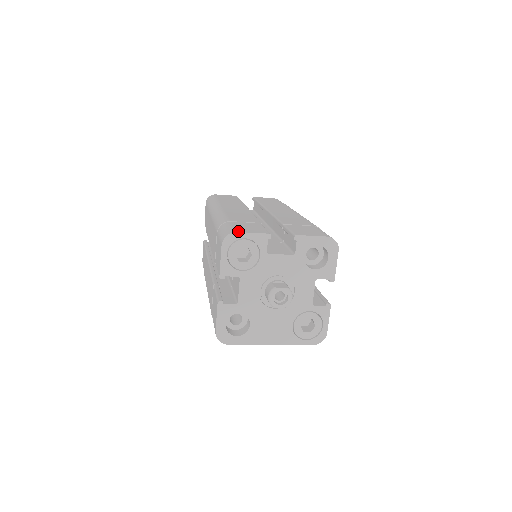
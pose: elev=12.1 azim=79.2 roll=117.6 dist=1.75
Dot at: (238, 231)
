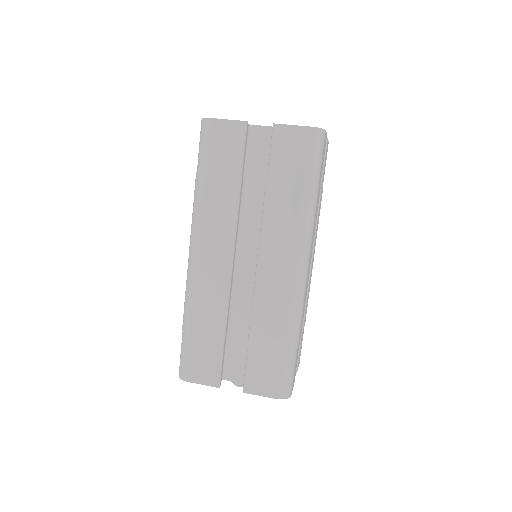
Dot at: (189, 379)
